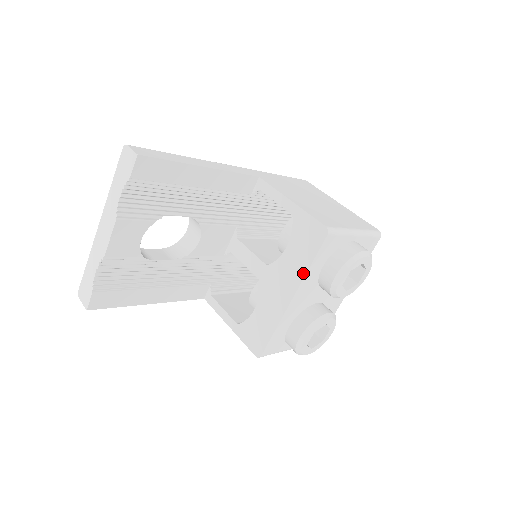
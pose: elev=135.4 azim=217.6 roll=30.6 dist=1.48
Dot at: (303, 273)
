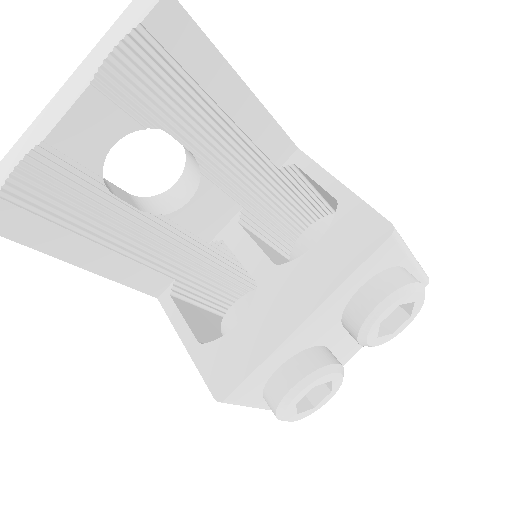
Dot at: (335, 284)
